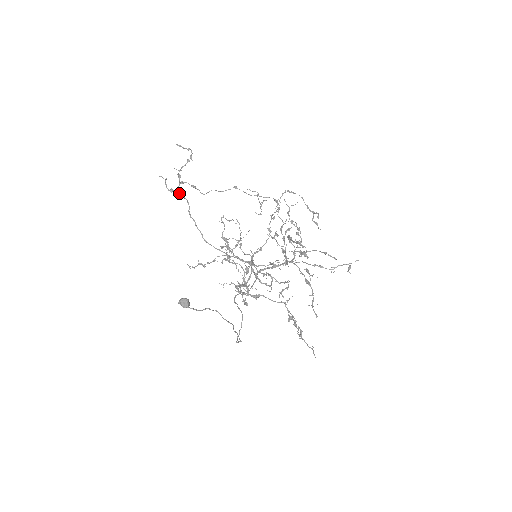
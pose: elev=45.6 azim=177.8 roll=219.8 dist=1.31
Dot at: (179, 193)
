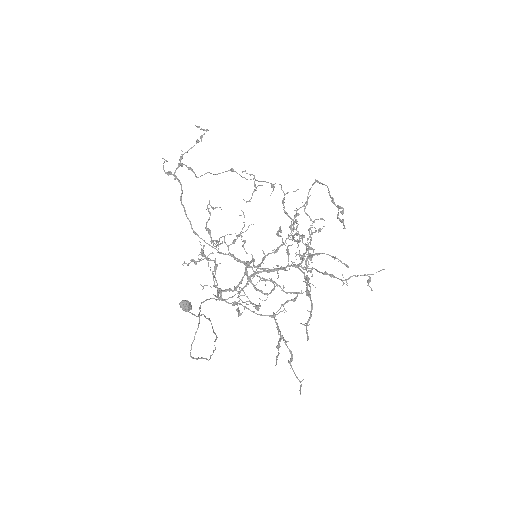
Dot at: (175, 176)
